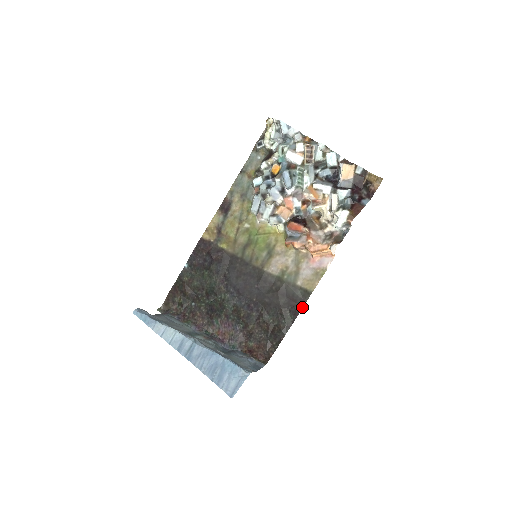
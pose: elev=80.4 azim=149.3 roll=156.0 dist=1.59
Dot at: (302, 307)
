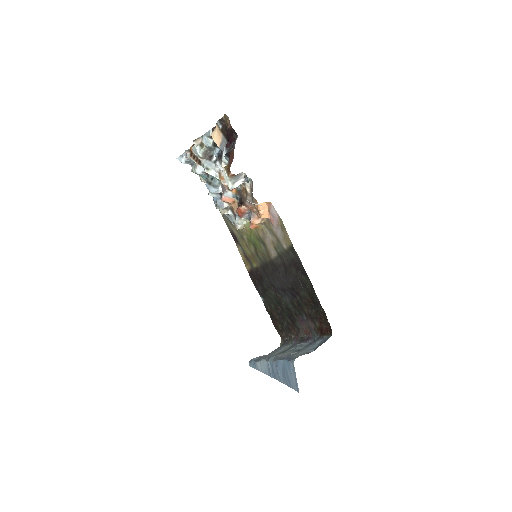
Dot at: (301, 263)
